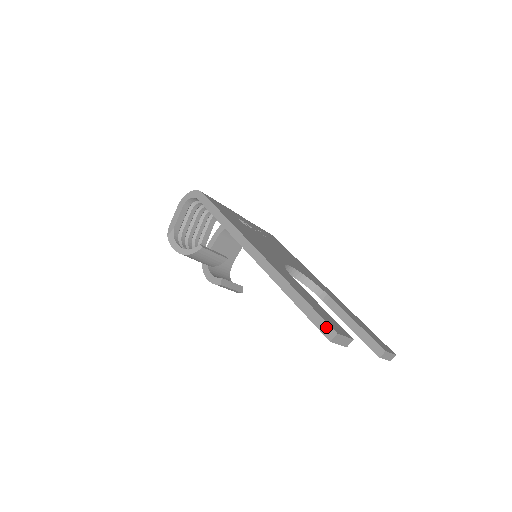
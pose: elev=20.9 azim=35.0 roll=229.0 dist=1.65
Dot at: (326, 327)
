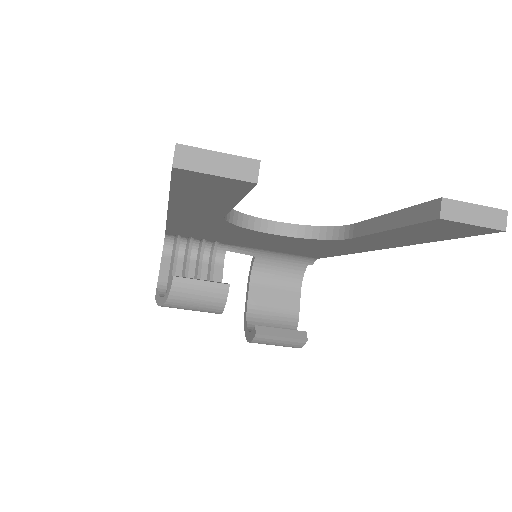
Dot at: occluded
